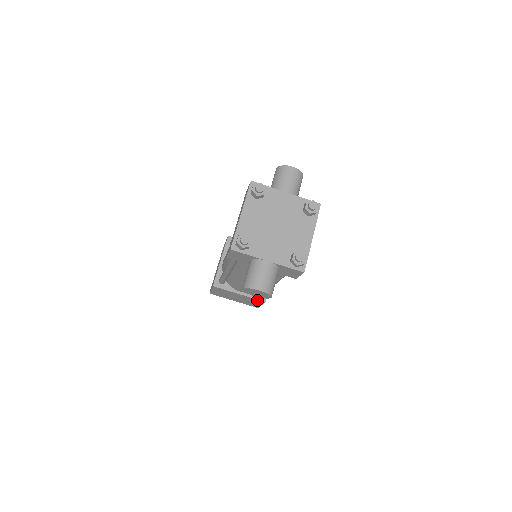
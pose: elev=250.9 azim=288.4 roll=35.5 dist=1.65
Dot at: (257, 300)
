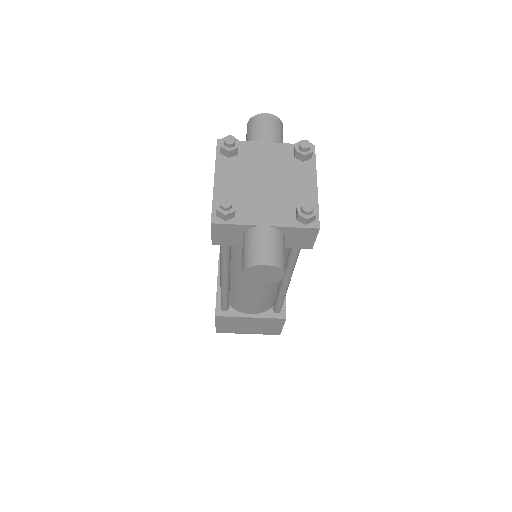
Dot at: (275, 320)
